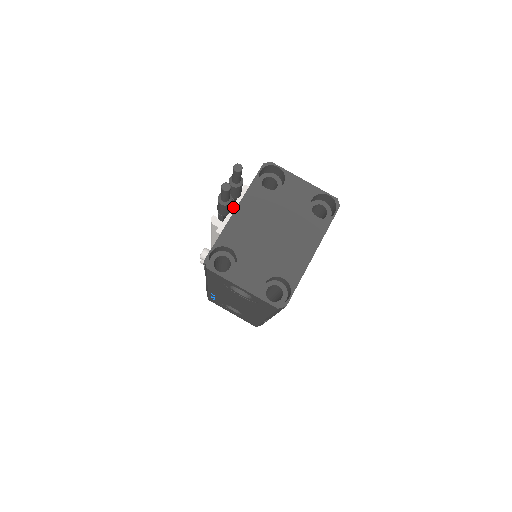
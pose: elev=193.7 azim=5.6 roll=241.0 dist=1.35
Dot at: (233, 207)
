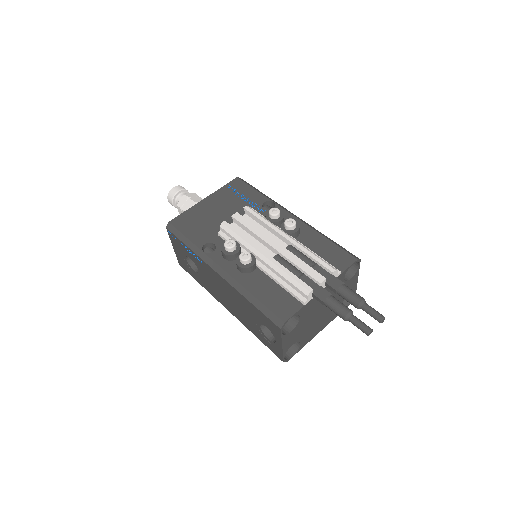
Dot at: (324, 287)
